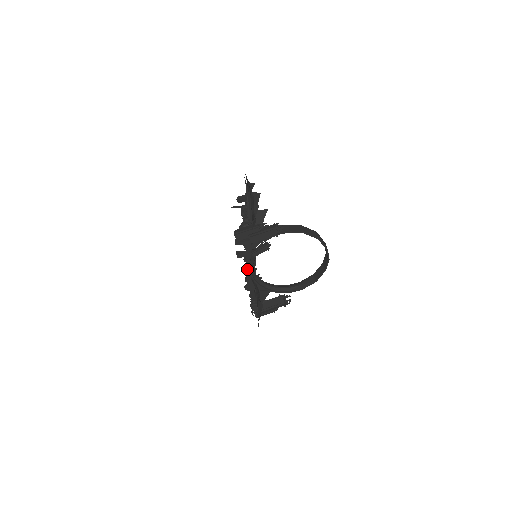
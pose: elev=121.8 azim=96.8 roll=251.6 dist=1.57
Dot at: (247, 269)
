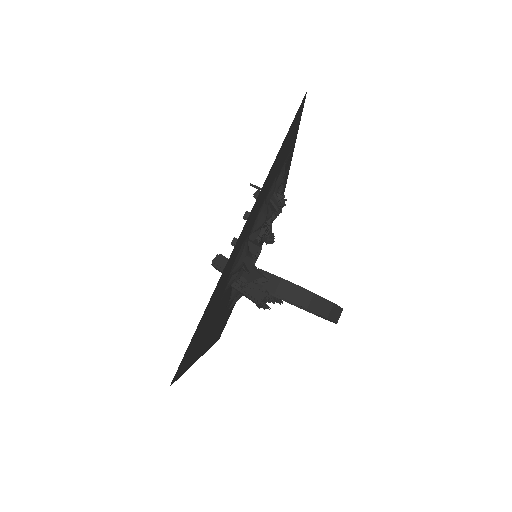
Dot at: occluded
